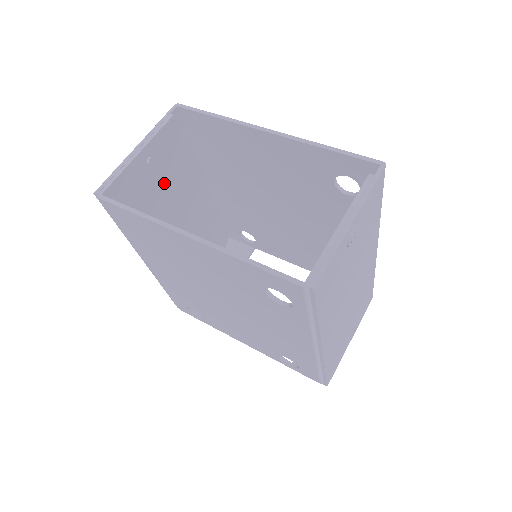
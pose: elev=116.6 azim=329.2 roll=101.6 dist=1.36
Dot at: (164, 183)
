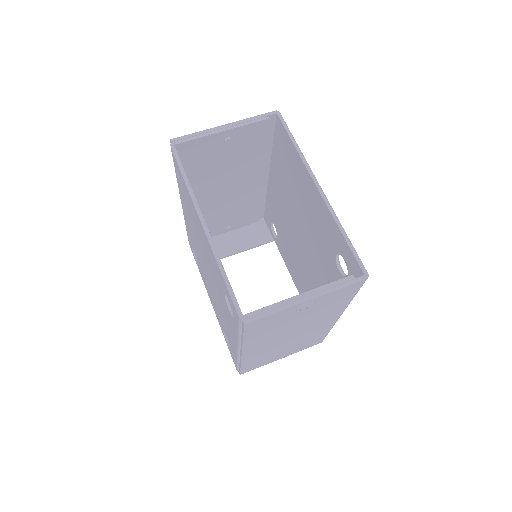
Dot at: (230, 159)
